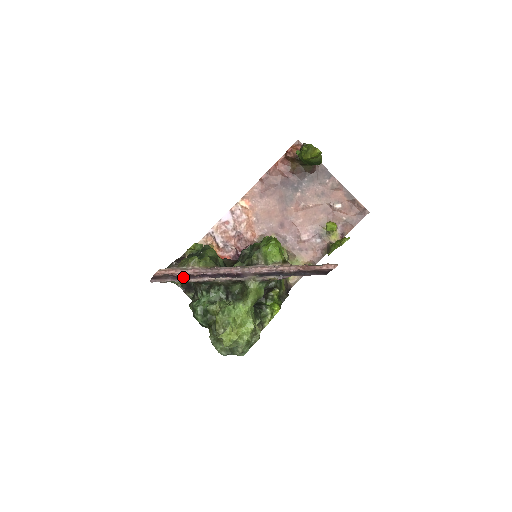
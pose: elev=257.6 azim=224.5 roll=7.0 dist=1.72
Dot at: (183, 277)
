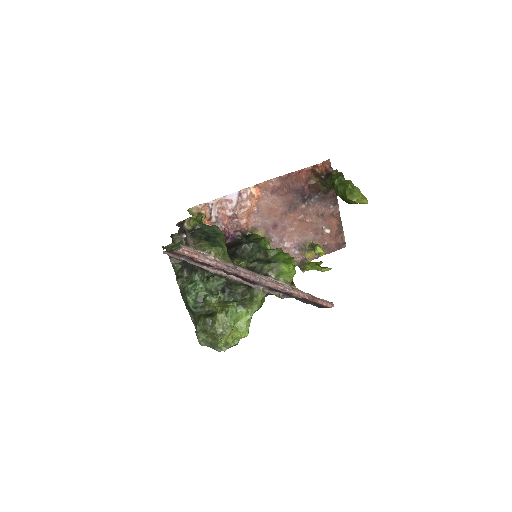
Dot at: (200, 263)
